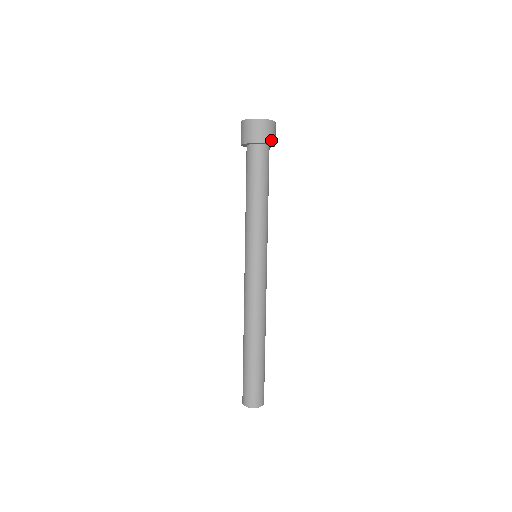
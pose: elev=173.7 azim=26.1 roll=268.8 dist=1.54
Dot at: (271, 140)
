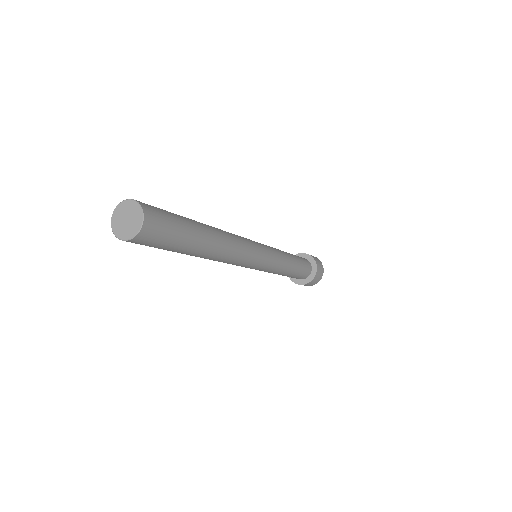
Dot at: (318, 269)
